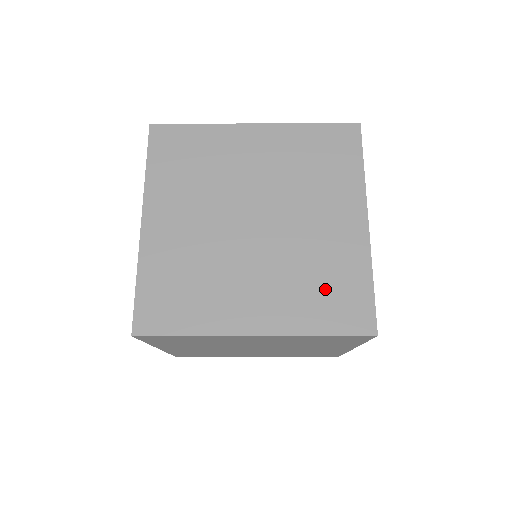
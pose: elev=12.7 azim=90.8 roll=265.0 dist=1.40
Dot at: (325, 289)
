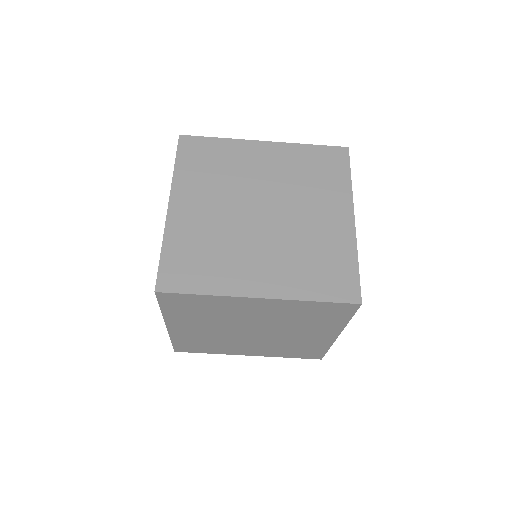
Dot at: occluded
